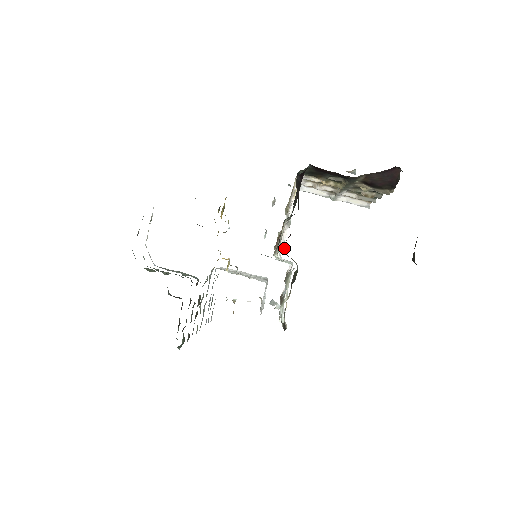
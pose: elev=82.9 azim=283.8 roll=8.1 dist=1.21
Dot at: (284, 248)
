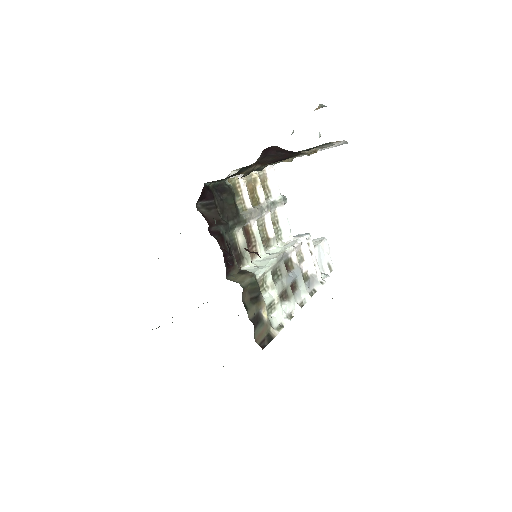
Dot at: (229, 270)
